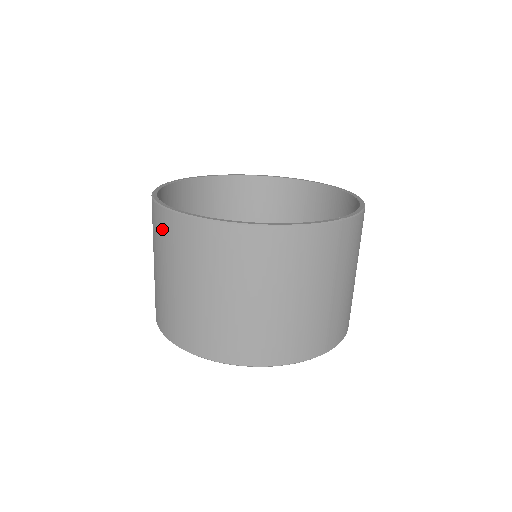
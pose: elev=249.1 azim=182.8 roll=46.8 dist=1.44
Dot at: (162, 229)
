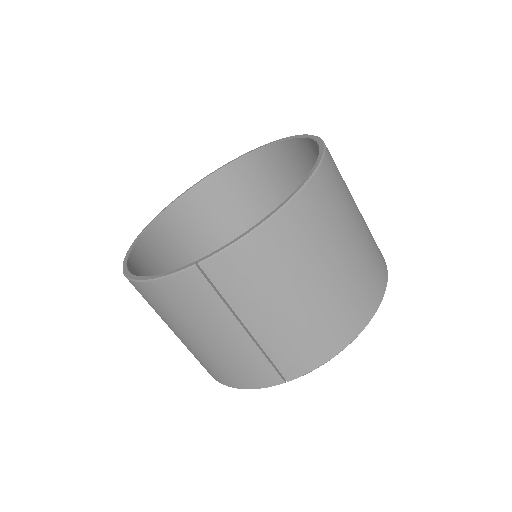
Dot at: occluded
